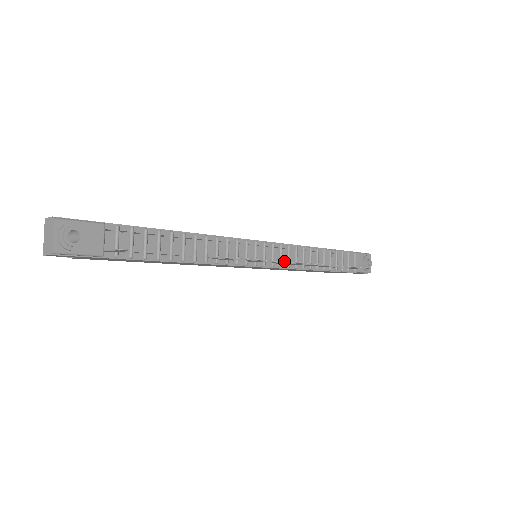
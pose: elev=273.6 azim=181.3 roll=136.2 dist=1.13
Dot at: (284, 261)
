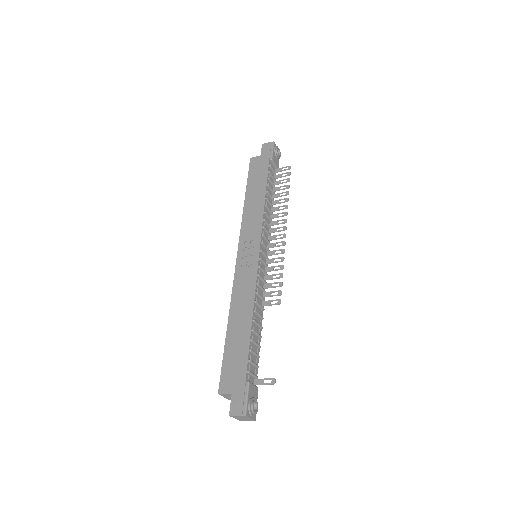
Dot at: occluded
